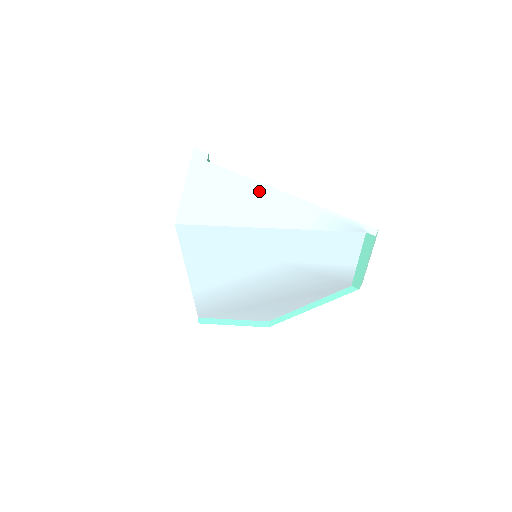
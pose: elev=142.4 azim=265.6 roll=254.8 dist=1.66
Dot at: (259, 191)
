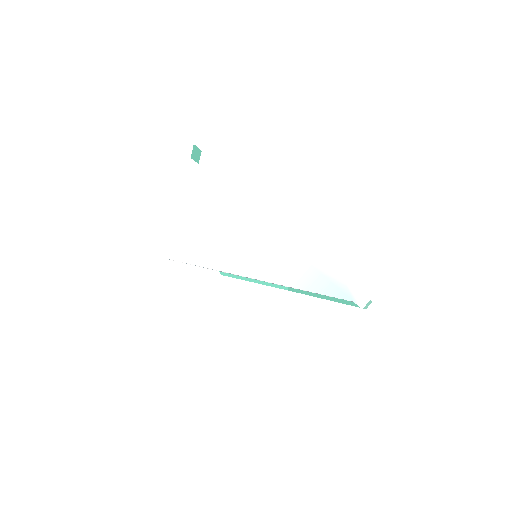
Dot at: (242, 216)
